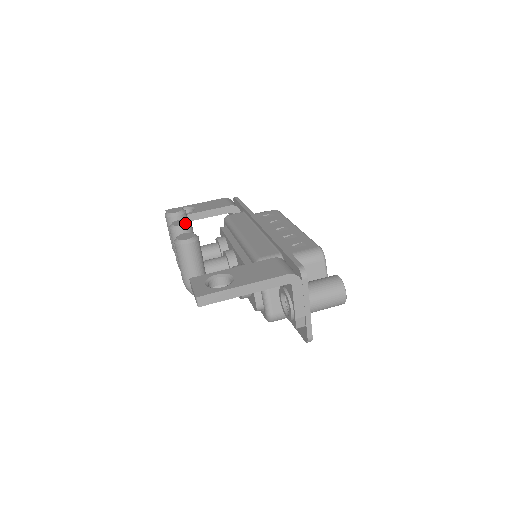
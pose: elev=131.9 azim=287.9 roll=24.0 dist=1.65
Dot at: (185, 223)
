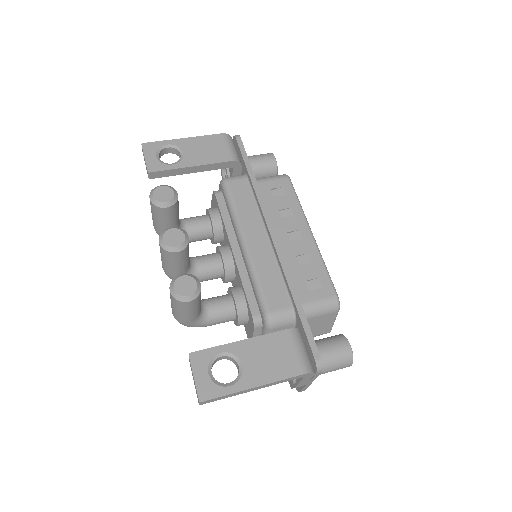
Dot at: (181, 243)
